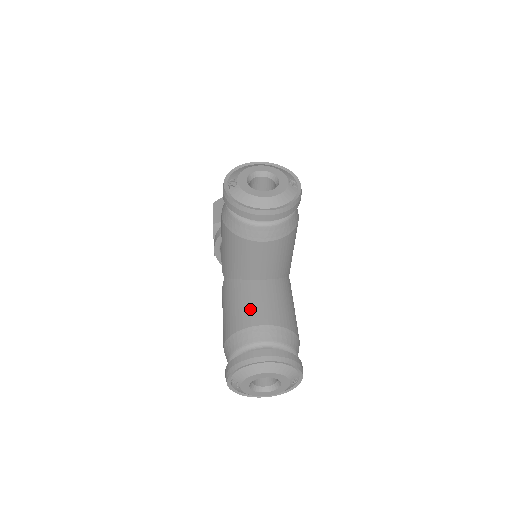
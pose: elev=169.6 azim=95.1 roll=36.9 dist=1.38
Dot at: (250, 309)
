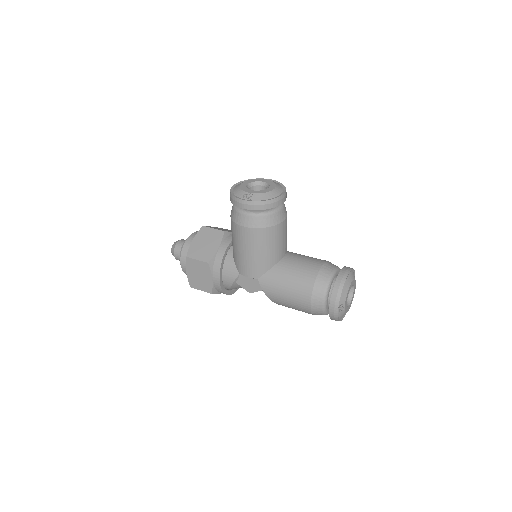
Dot at: (305, 267)
